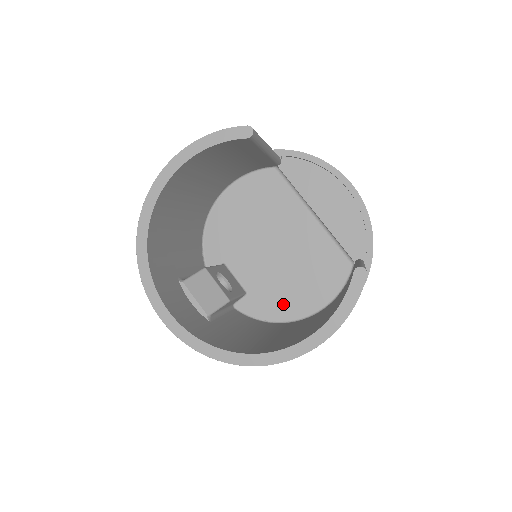
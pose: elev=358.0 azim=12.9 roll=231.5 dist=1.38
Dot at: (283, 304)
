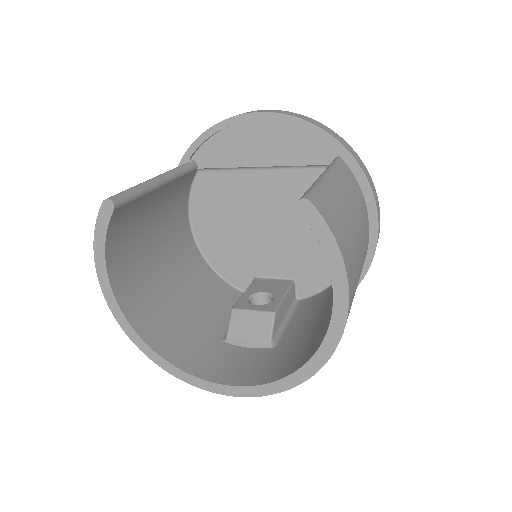
Dot at: occluded
